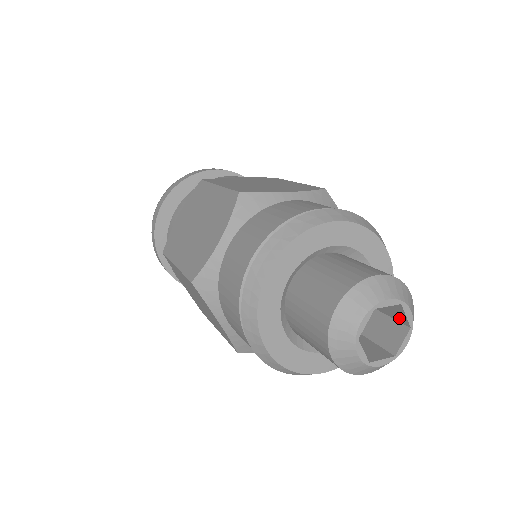
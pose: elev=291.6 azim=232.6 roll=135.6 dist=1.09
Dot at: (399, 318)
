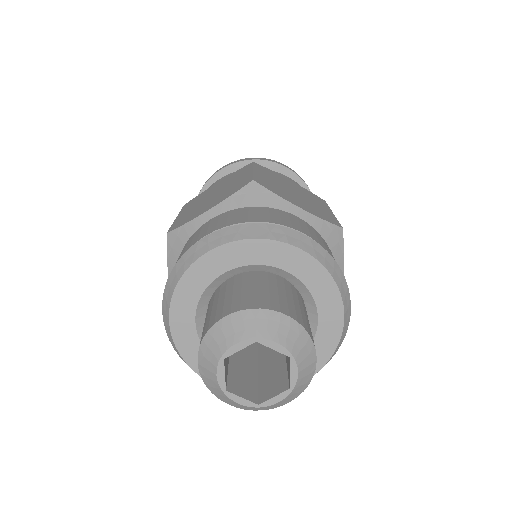
Dot at: (288, 373)
